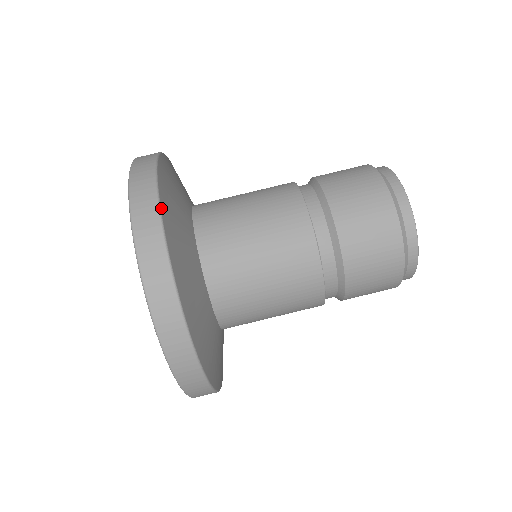
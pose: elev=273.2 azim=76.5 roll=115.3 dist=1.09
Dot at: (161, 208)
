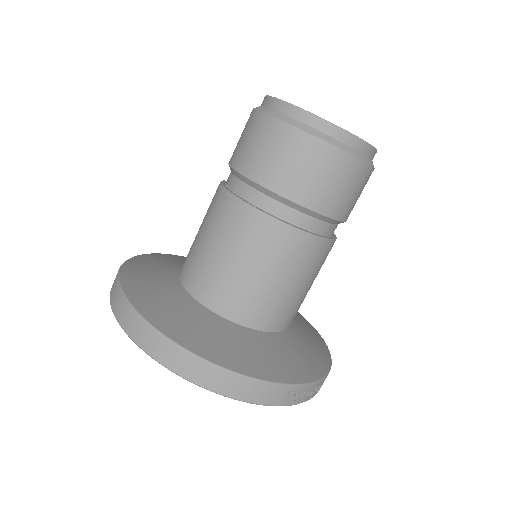
Dot at: (120, 276)
